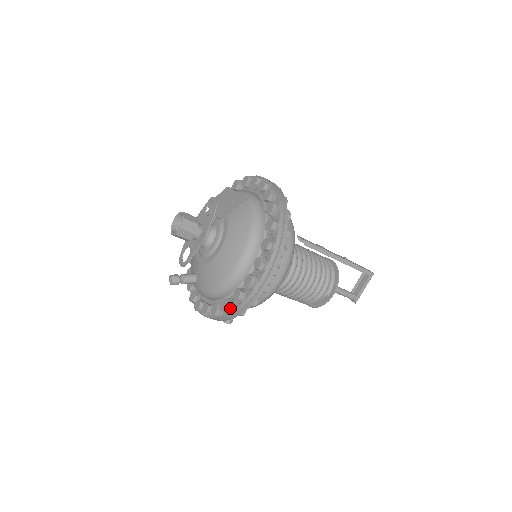
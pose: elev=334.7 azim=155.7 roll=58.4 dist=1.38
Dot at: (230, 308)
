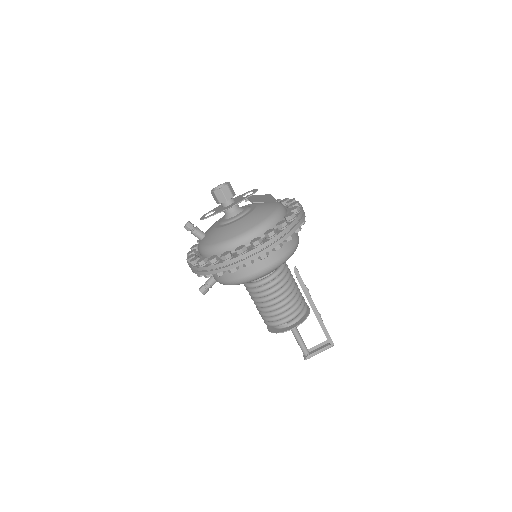
Dot at: (213, 262)
